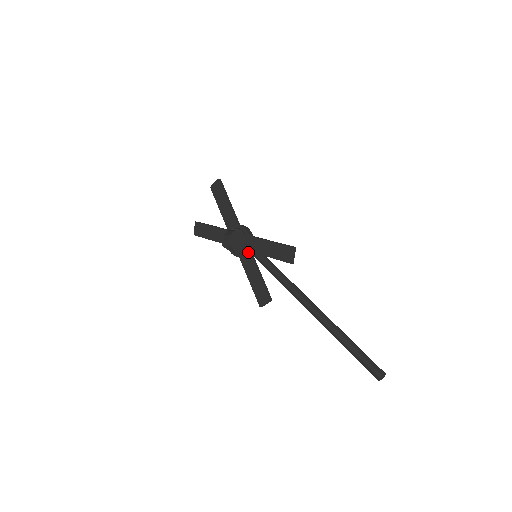
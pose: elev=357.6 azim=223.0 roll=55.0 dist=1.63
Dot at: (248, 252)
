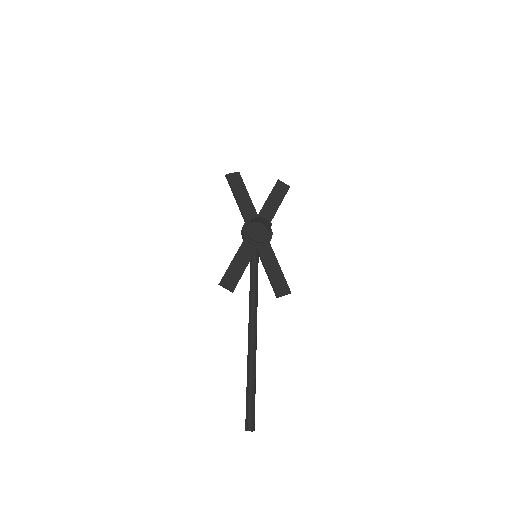
Dot at: (256, 247)
